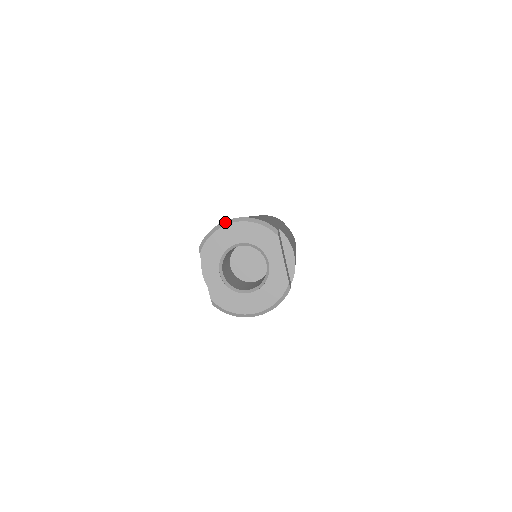
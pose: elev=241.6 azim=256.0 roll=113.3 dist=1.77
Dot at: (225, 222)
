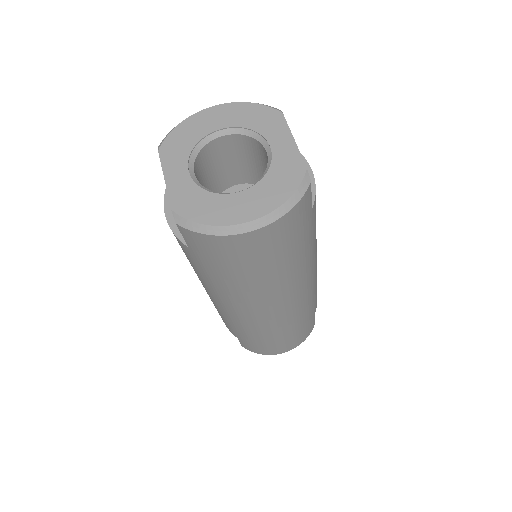
Dot at: (200, 111)
